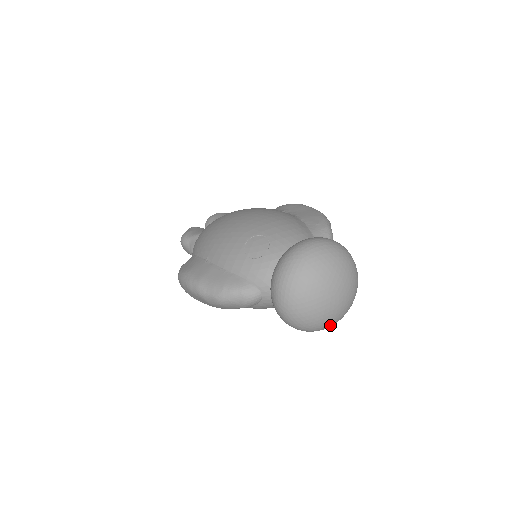
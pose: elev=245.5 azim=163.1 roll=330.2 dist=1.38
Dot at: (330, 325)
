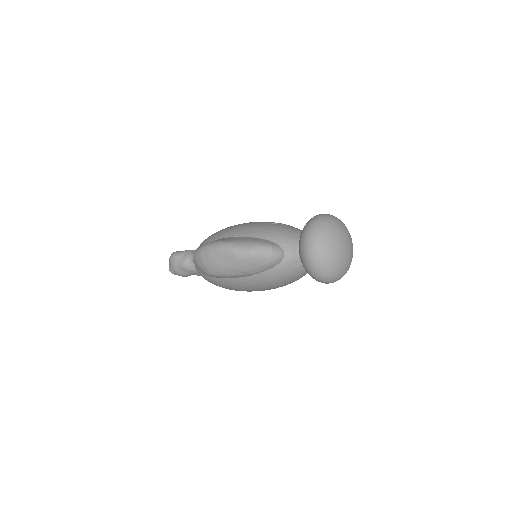
Dot at: (338, 275)
